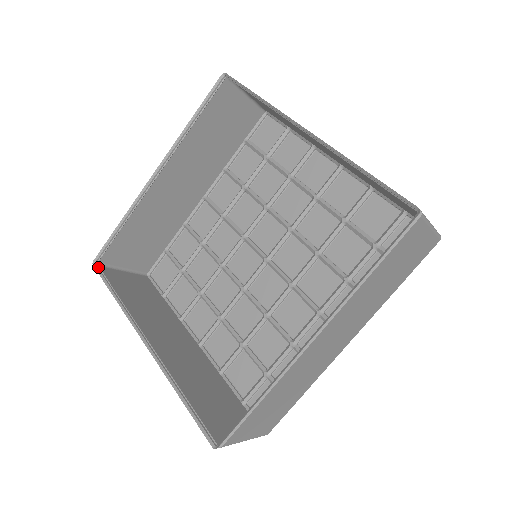
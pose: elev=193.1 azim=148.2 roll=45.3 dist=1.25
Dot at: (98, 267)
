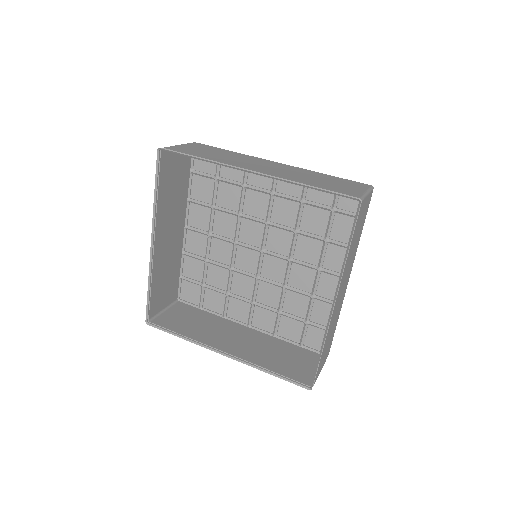
Dot at: (152, 324)
